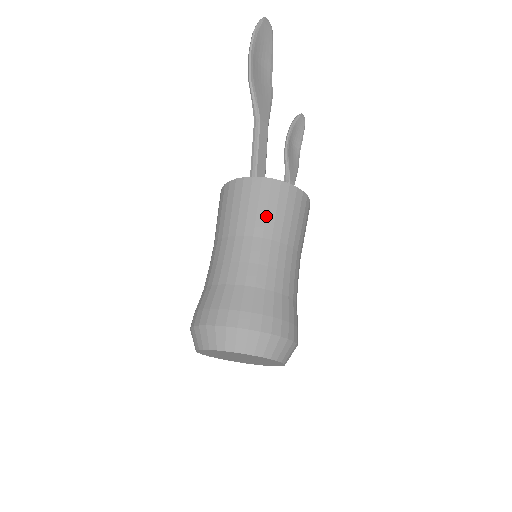
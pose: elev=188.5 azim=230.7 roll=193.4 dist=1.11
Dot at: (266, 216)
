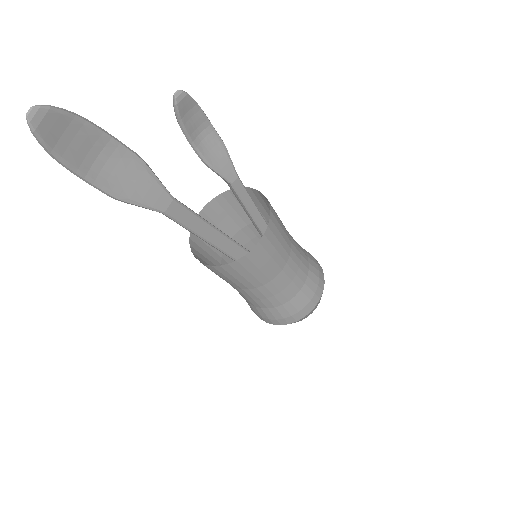
Dot at: (247, 280)
